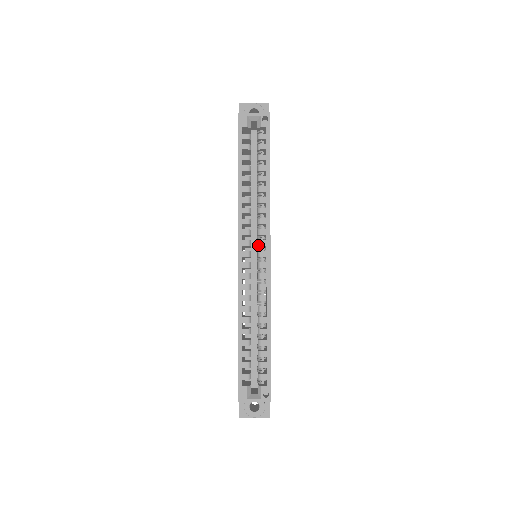
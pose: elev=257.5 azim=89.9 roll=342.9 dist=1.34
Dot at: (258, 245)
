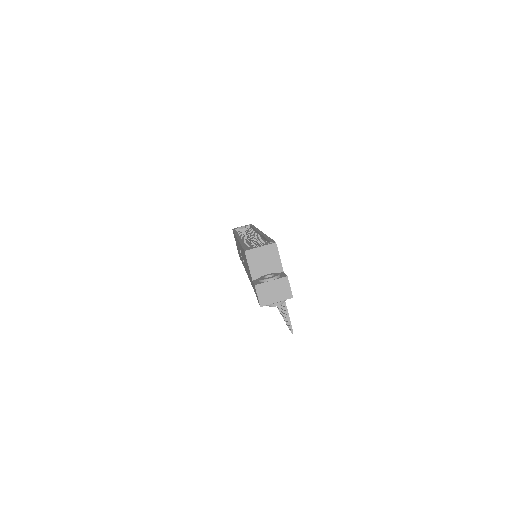
Dot at: (252, 236)
